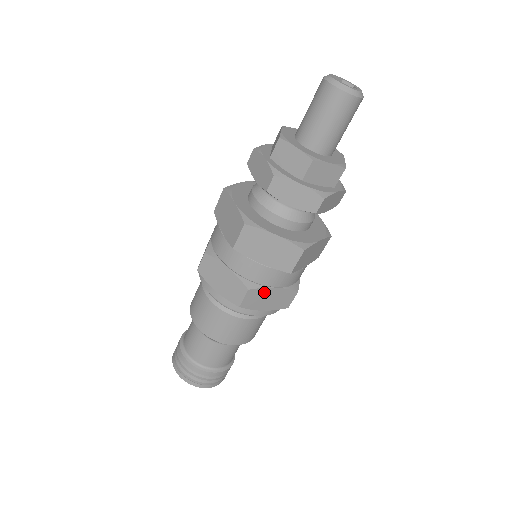
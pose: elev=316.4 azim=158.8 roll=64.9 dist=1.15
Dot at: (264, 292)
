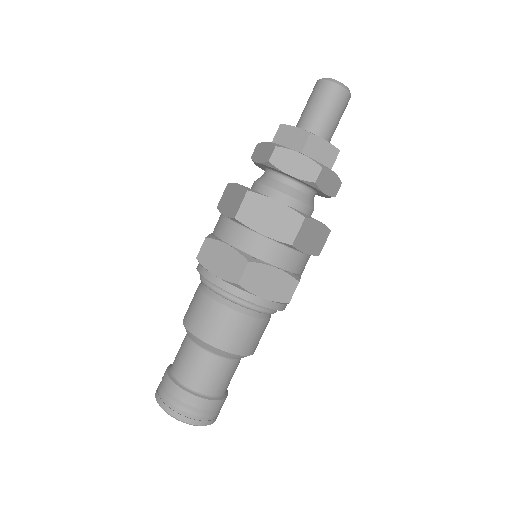
Dot at: (218, 247)
